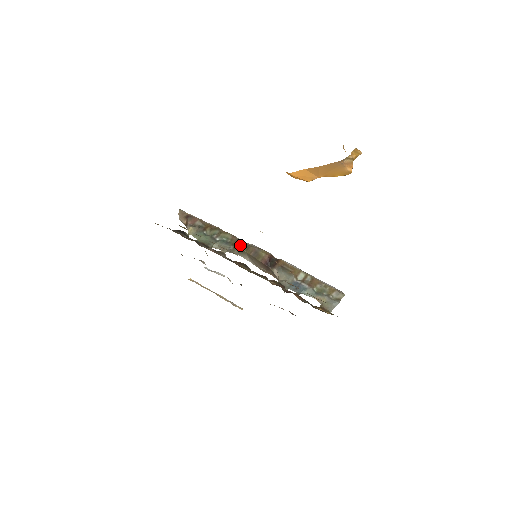
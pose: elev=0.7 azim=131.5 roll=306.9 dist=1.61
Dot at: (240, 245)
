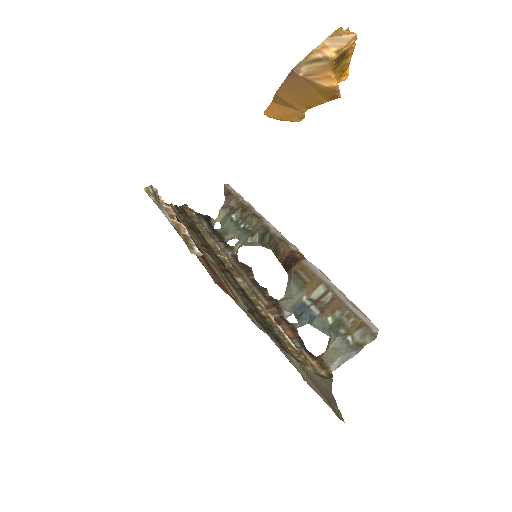
Dot at: (262, 235)
